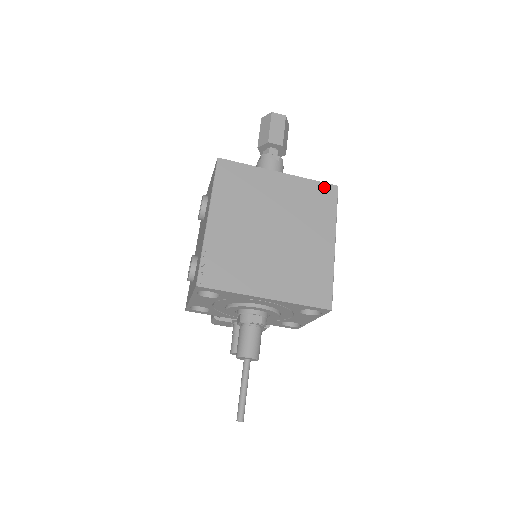
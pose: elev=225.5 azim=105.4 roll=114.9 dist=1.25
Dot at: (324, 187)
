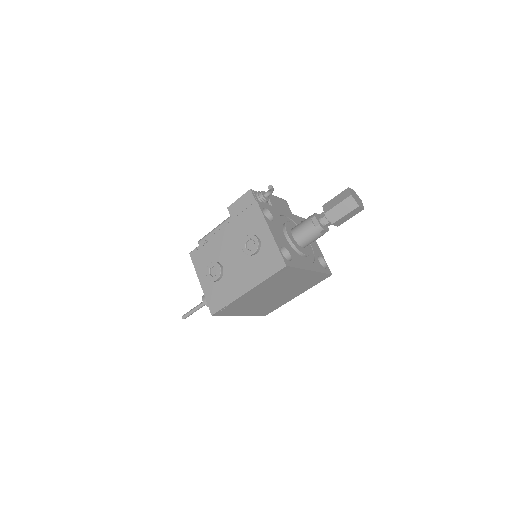
Dot at: (325, 276)
